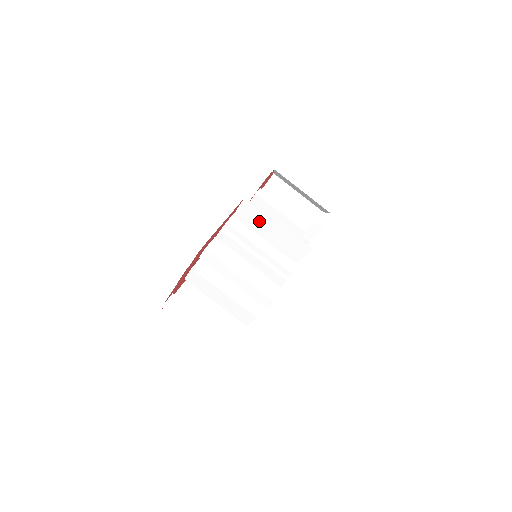
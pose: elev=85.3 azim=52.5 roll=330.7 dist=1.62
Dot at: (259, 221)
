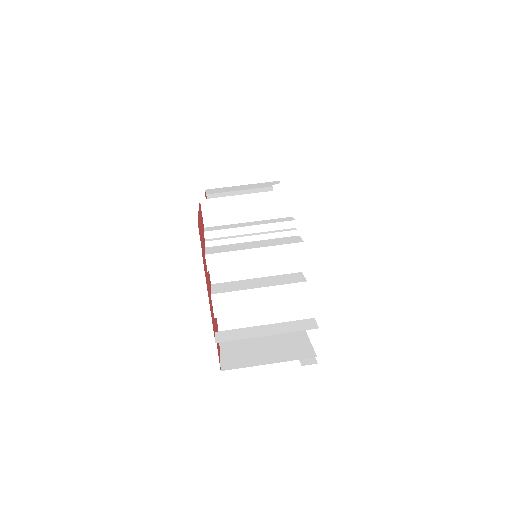
Dot at: (229, 211)
